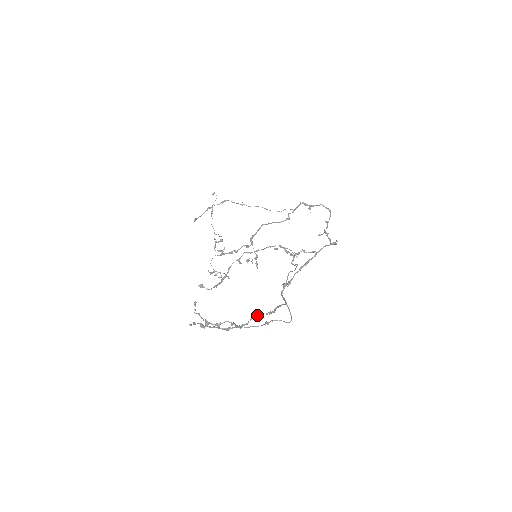
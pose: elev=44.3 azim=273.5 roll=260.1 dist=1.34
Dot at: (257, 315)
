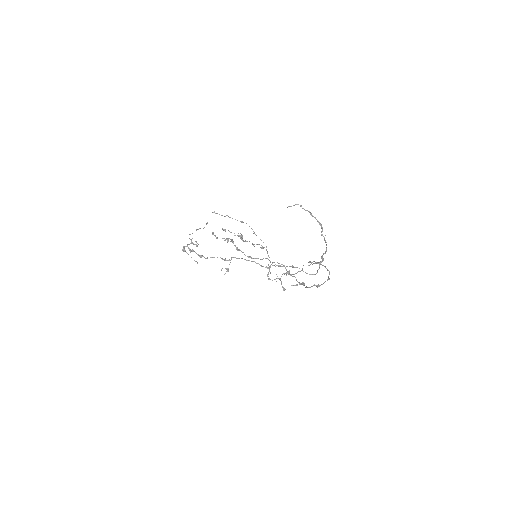
Dot at: (325, 241)
